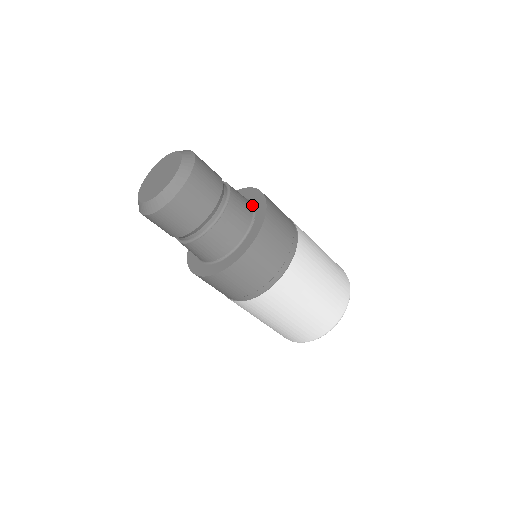
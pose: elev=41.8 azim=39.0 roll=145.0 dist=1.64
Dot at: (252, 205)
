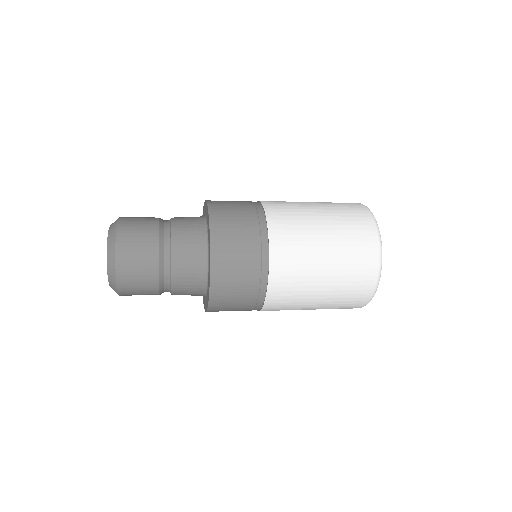
Dot at: (204, 217)
